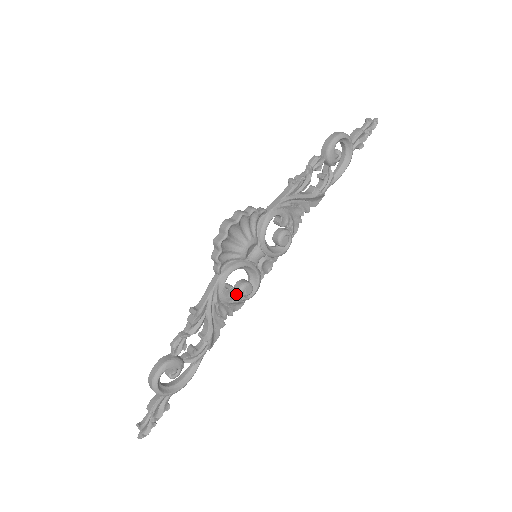
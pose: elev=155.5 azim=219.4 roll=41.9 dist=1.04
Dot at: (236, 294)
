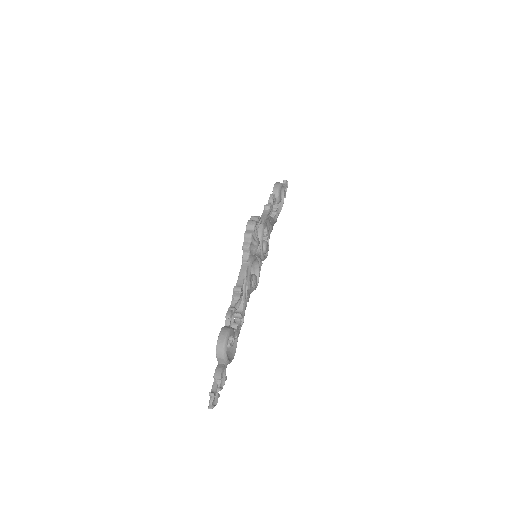
Dot at: occluded
